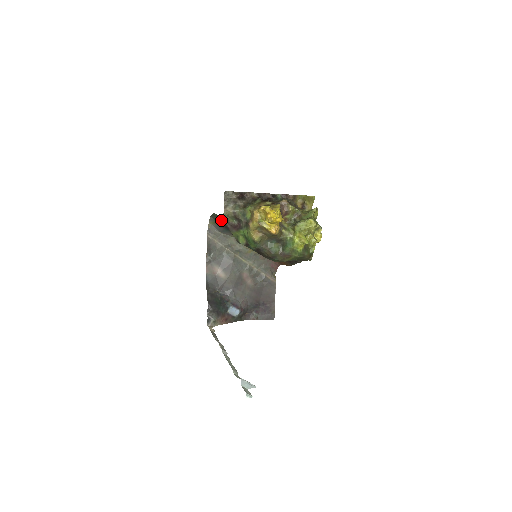
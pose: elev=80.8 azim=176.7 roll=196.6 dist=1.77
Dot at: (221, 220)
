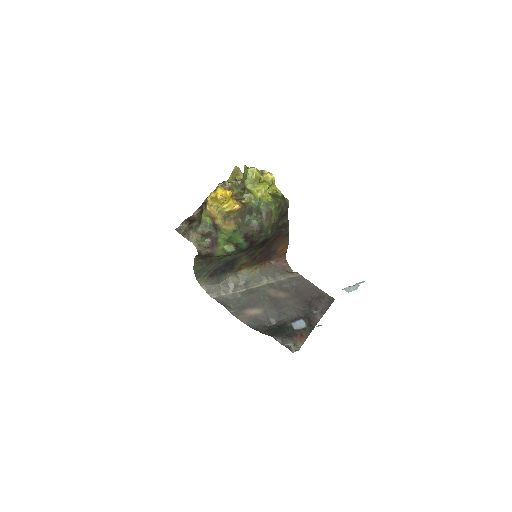
Dot at: (199, 255)
